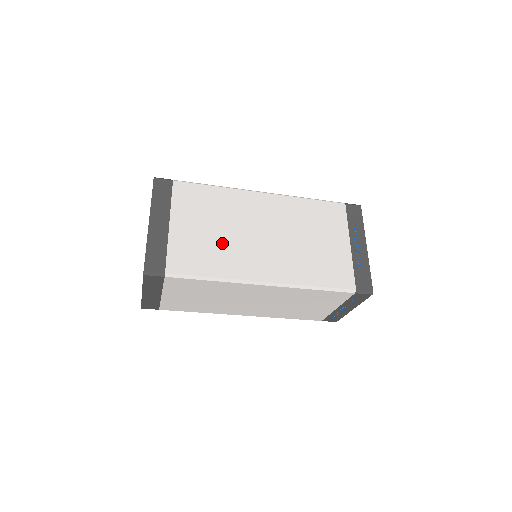
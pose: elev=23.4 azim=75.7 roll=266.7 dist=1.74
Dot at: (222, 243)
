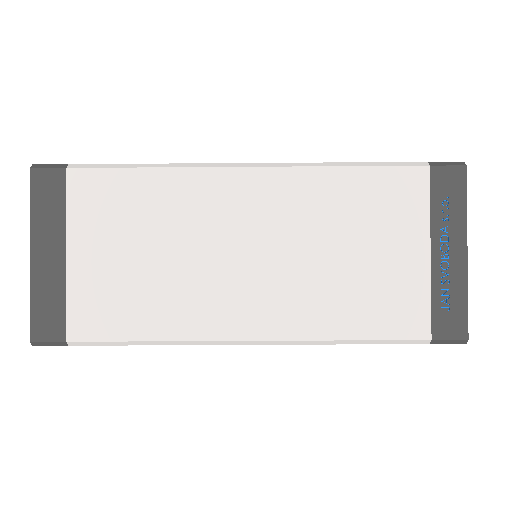
Dot at: occluded
